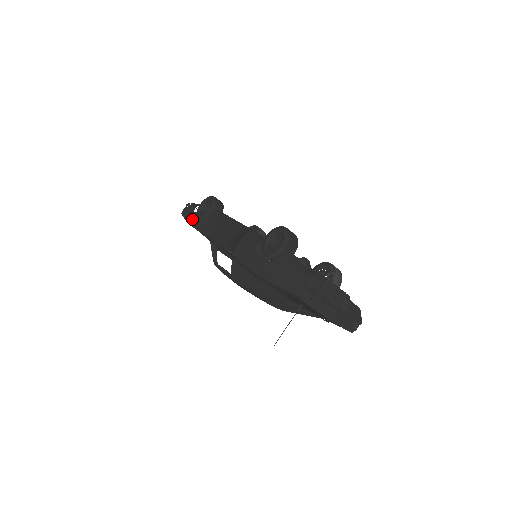
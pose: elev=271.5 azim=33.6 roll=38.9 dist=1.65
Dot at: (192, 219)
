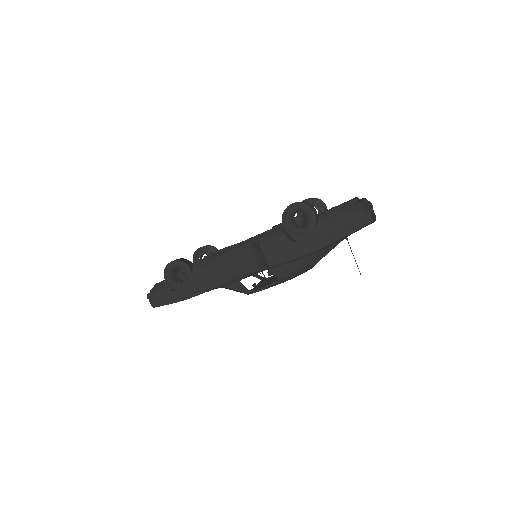
Dot at: (179, 295)
